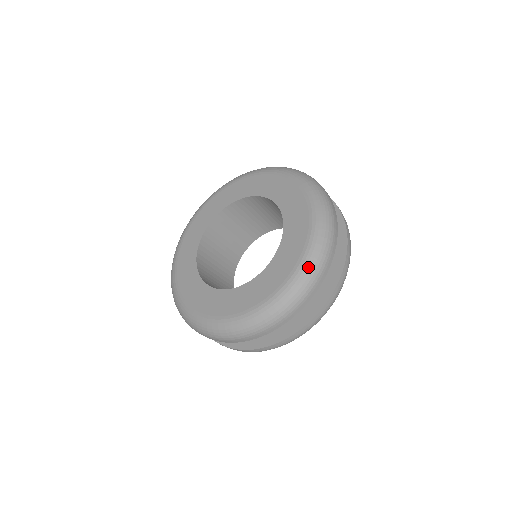
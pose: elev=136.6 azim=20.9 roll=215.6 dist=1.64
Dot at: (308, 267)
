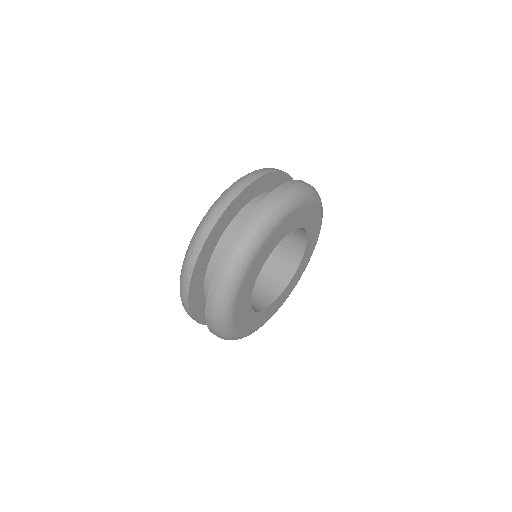
Dot at: (195, 233)
